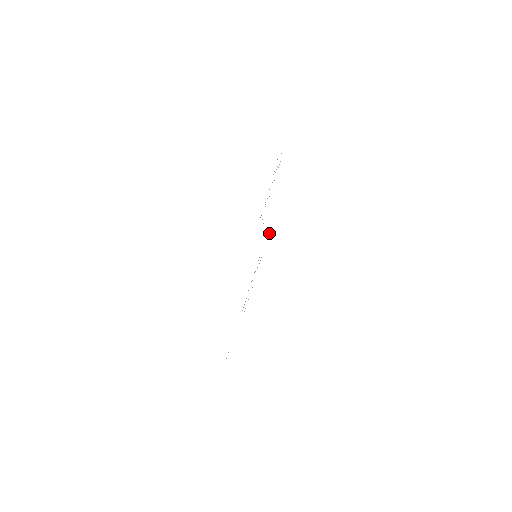
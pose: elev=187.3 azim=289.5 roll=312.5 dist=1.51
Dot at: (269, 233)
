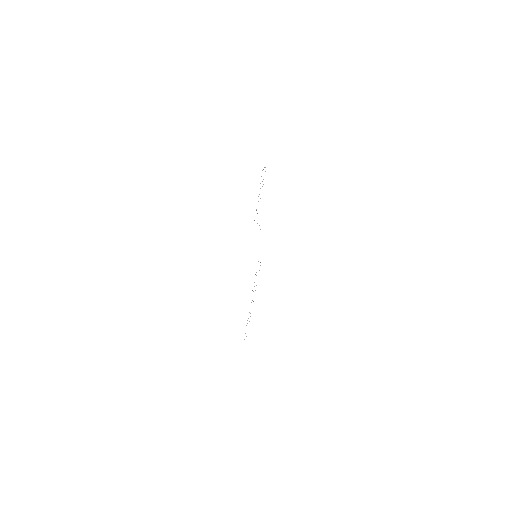
Dot at: occluded
